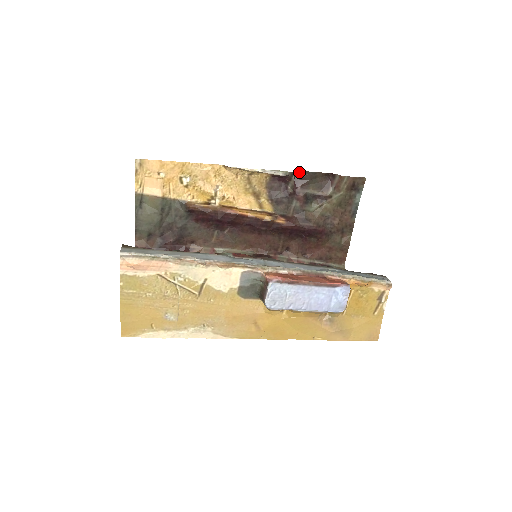
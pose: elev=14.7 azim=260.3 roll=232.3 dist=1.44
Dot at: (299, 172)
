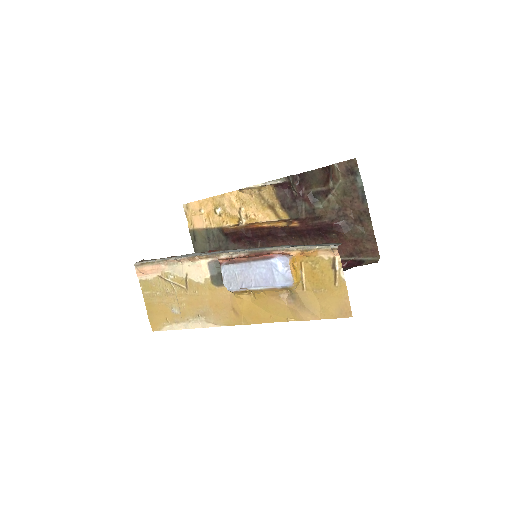
Dot at: (300, 176)
